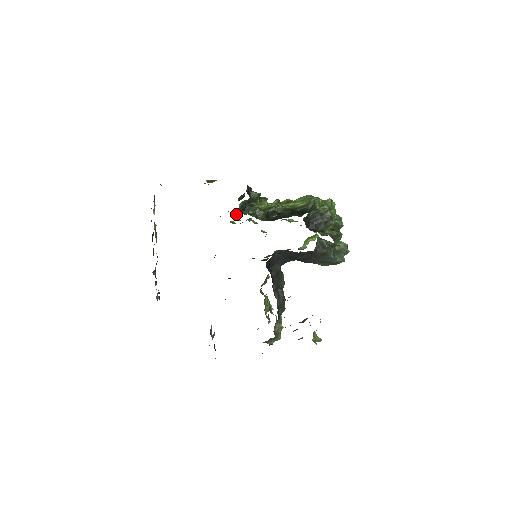
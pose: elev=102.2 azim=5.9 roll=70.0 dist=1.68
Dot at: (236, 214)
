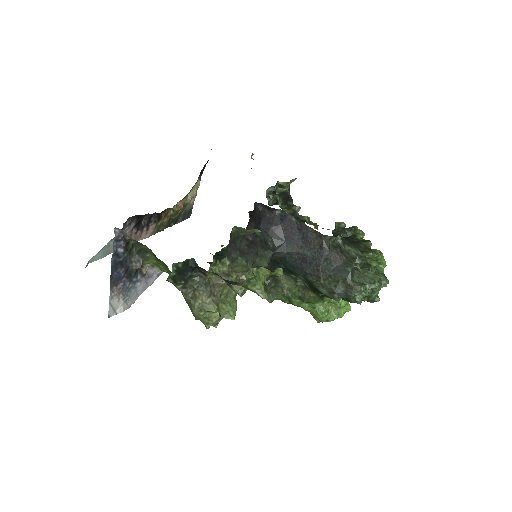
Dot at: occluded
